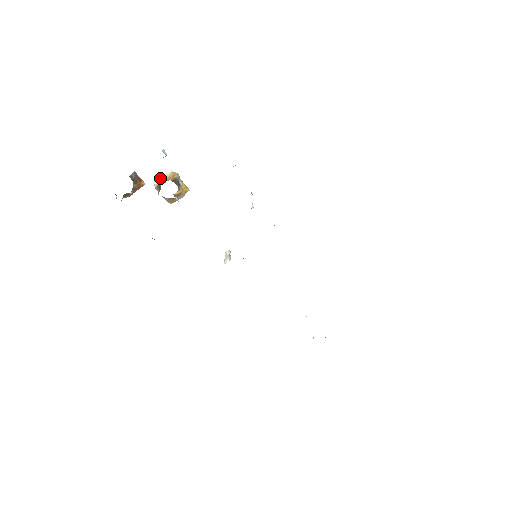
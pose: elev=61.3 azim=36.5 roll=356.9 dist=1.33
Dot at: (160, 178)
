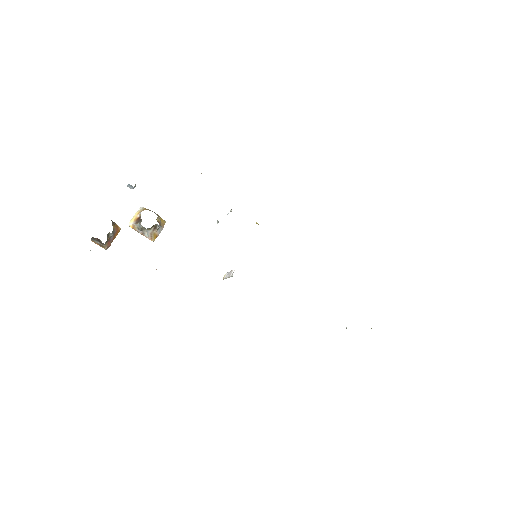
Dot at: (134, 216)
